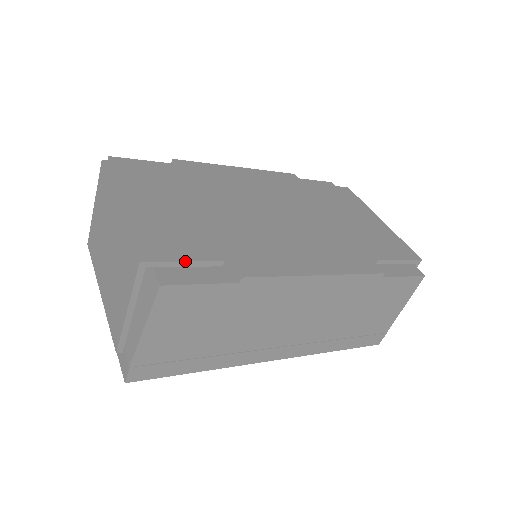
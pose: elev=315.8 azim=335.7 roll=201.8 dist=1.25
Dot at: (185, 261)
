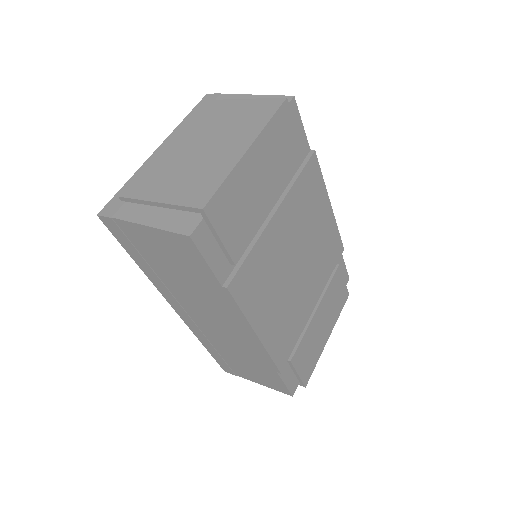
Dot at: (221, 239)
